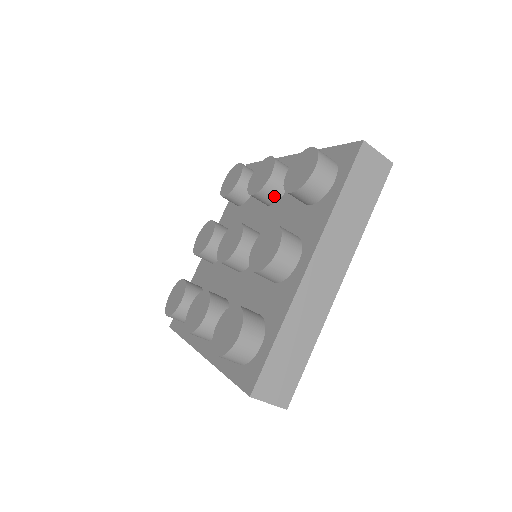
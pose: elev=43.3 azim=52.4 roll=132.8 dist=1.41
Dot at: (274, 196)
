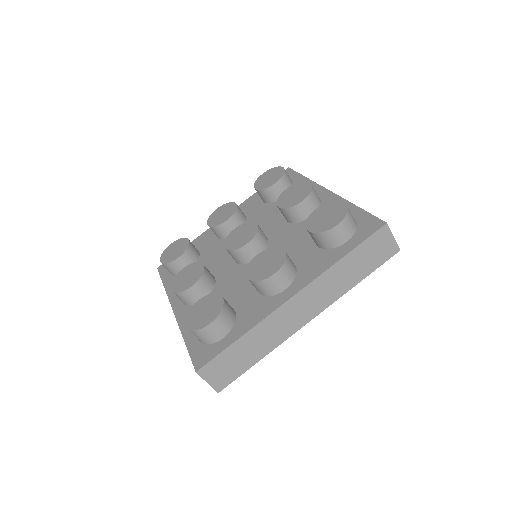
Dot at: (296, 218)
